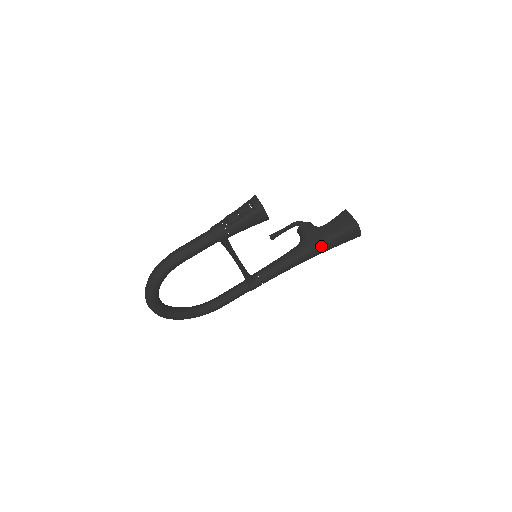
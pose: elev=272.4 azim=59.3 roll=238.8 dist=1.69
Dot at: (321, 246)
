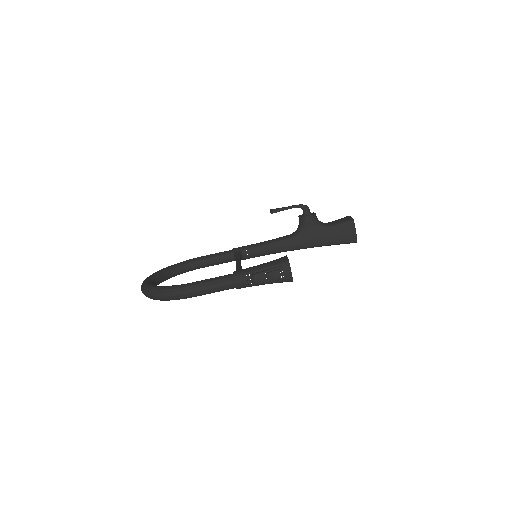
Dot at: occluded
